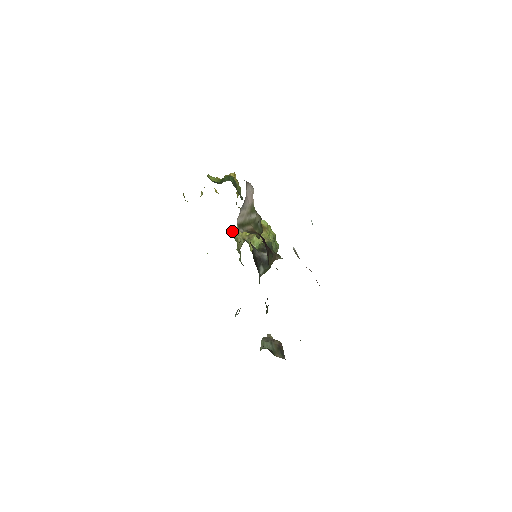
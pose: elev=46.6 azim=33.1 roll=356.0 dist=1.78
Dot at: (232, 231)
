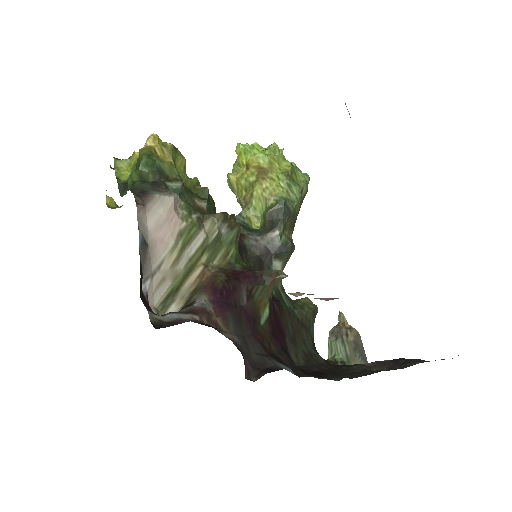
Dot at: occluded
